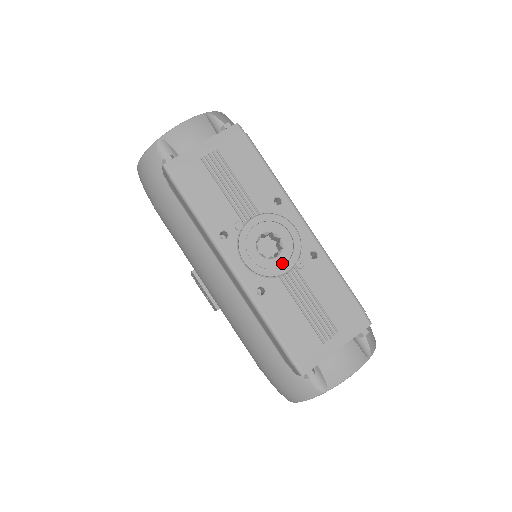
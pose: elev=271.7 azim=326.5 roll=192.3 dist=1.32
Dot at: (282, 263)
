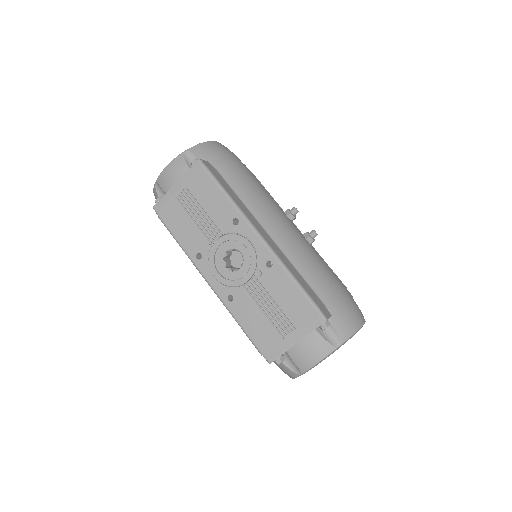
Dot at: (244, 274)
